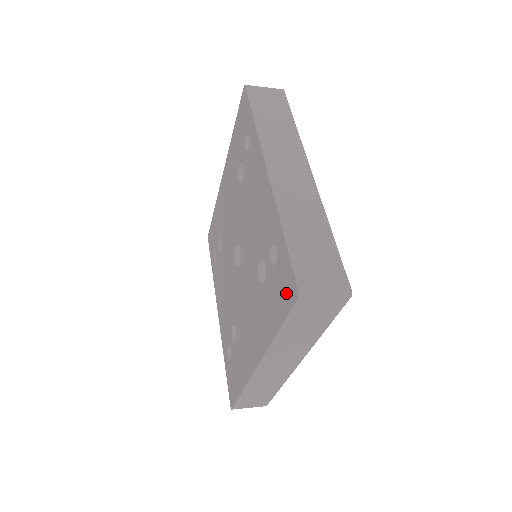
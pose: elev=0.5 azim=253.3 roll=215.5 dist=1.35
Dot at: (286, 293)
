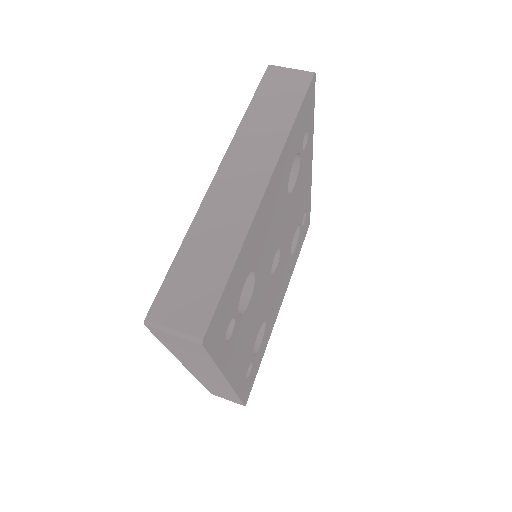
Dot at: occluded
